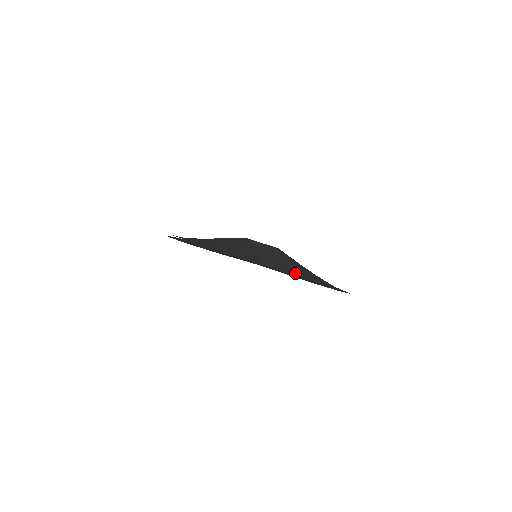
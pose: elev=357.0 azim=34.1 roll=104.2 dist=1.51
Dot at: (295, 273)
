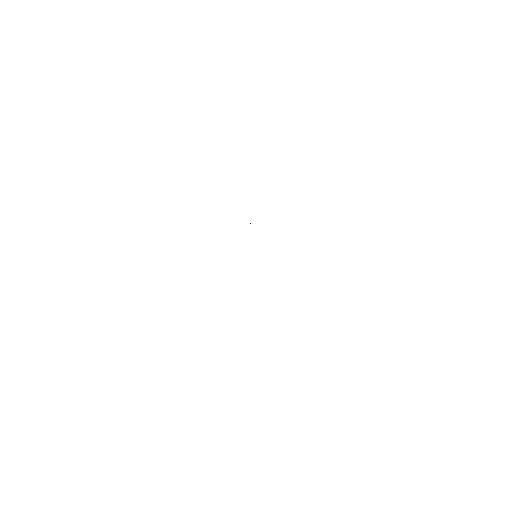
Dot at: occluded
